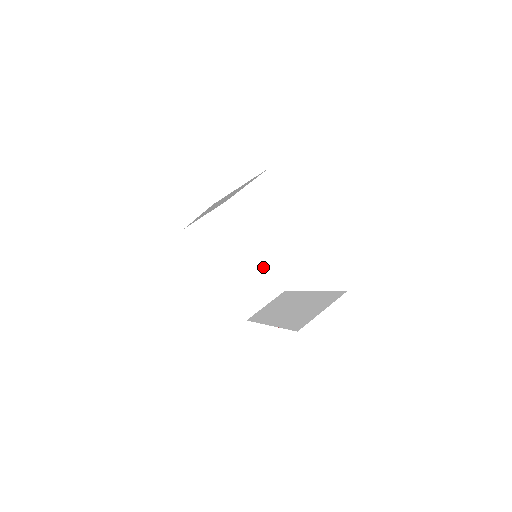
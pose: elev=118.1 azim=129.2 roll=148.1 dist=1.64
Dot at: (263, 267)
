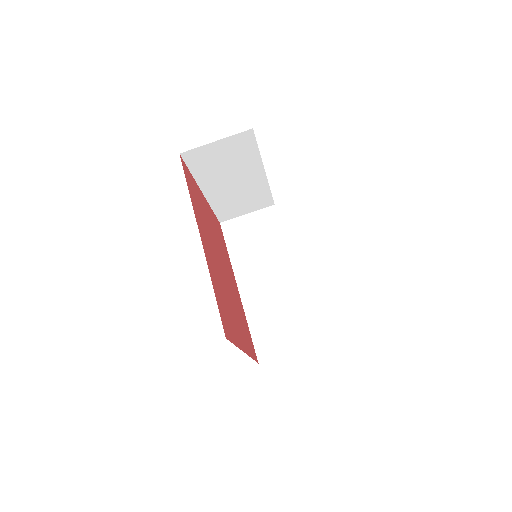
Dot at: (263, 188)
